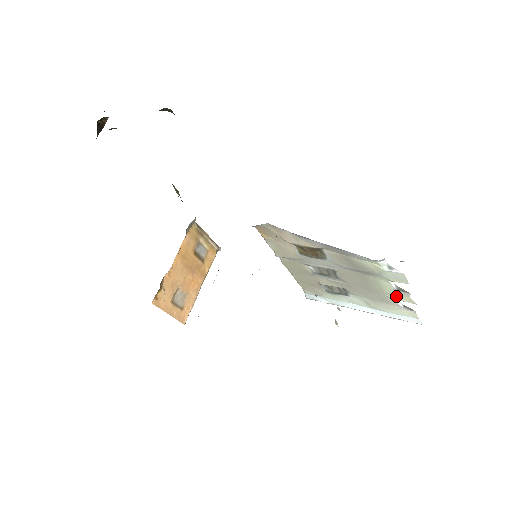
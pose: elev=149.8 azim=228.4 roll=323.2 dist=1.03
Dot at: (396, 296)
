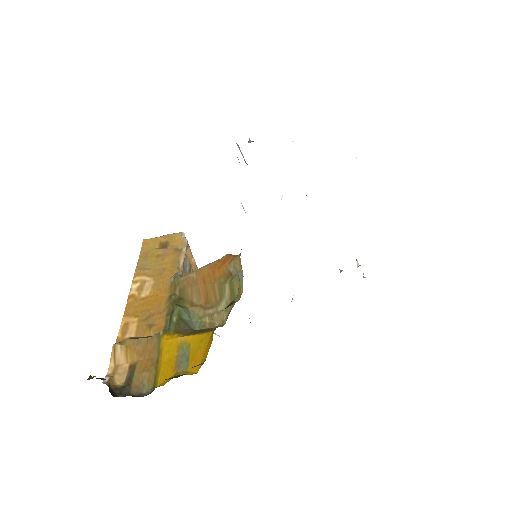
Dot at: occluded
